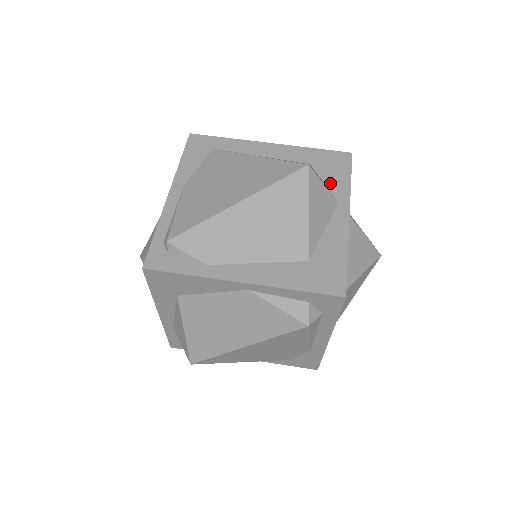
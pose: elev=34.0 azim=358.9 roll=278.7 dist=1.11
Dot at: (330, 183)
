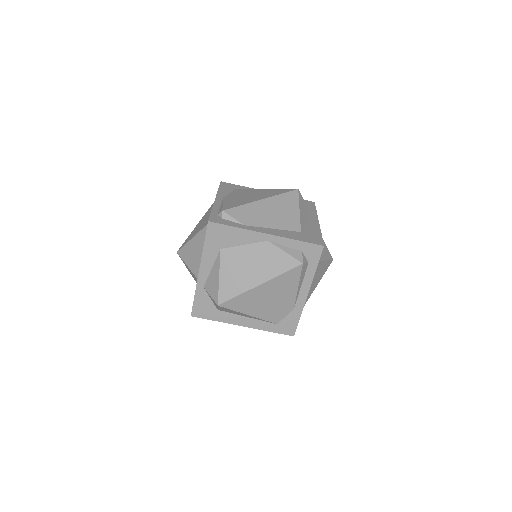
Dot at: occluded
